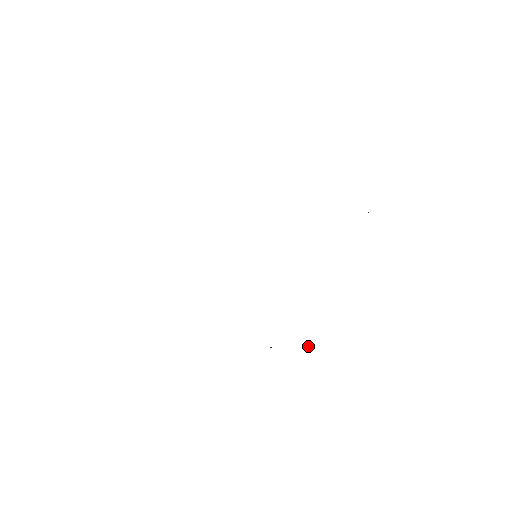
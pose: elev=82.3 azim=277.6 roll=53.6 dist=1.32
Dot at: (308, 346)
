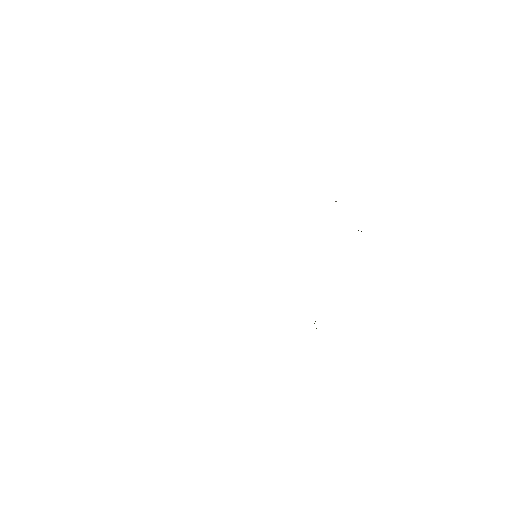
Dot at: occluded
